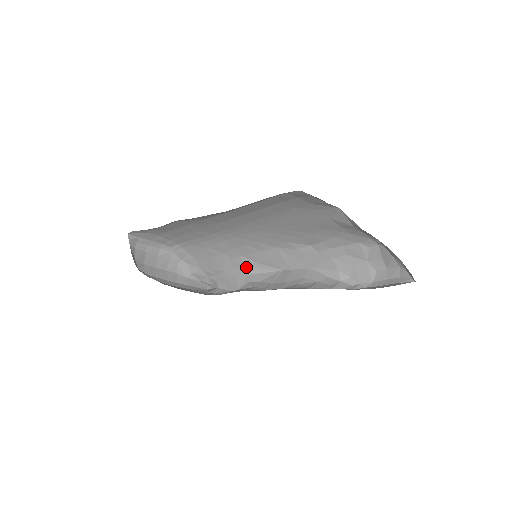
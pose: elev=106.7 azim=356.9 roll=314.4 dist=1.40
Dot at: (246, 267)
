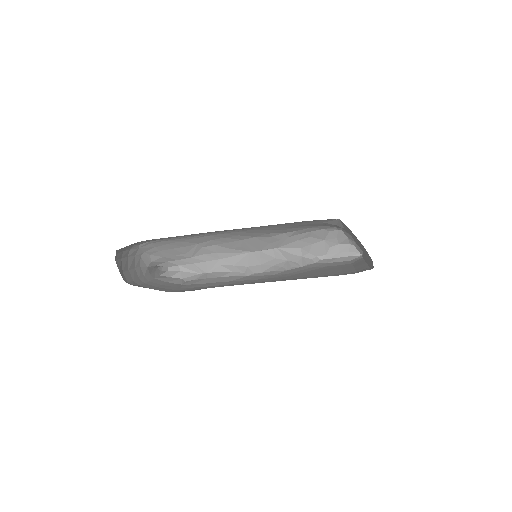
Dot at: (218, 253)
